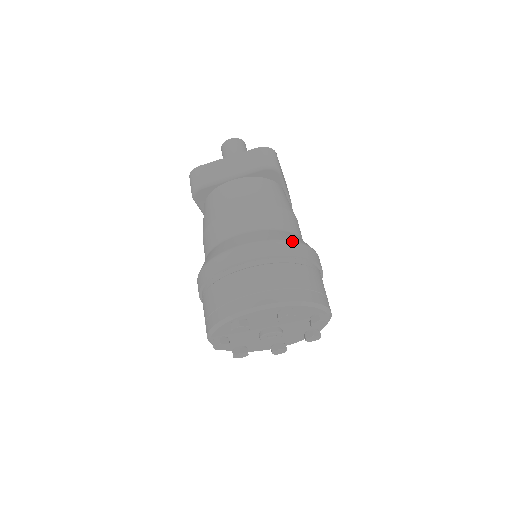
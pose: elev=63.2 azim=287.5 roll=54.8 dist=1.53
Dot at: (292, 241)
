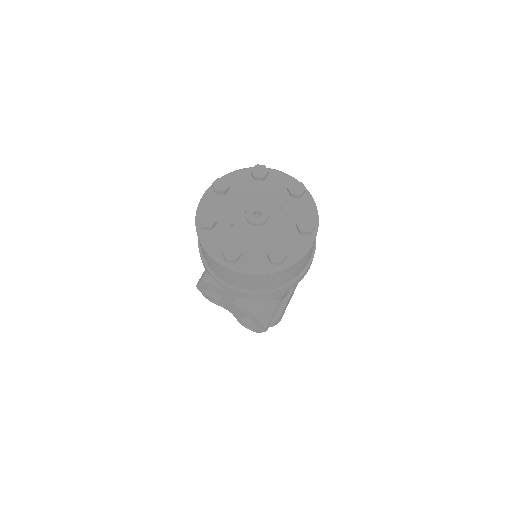
Dot at: occluded
